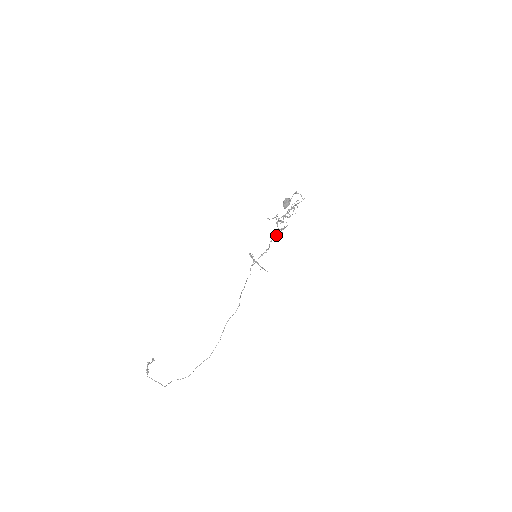
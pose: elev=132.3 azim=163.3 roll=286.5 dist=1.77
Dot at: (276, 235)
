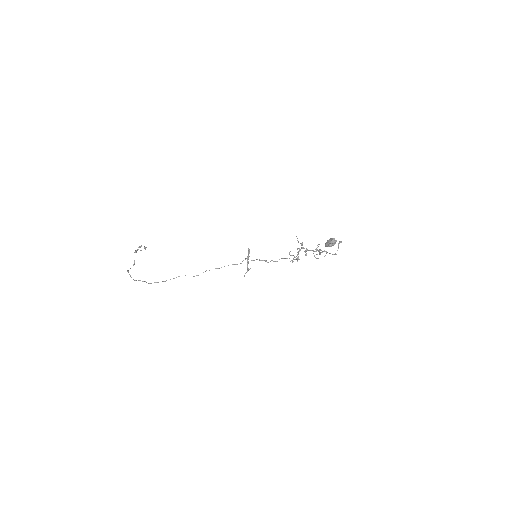
Dot at: occluded
